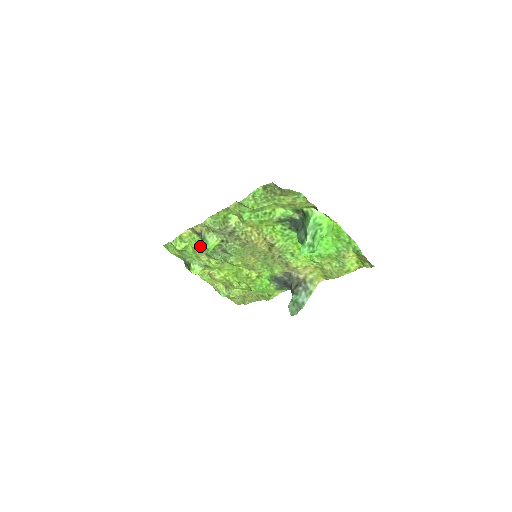
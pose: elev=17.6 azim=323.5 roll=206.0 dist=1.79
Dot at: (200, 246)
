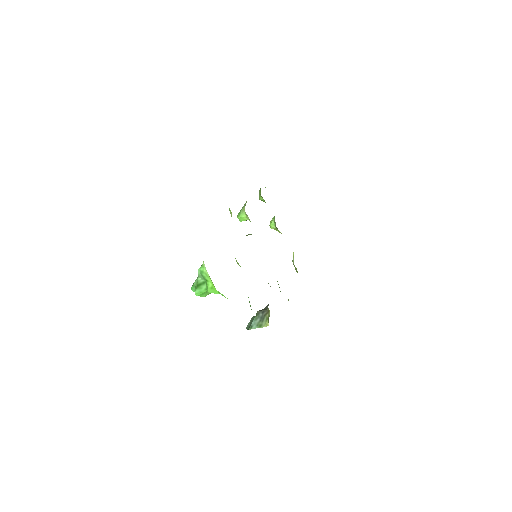
Dot at: occluded
